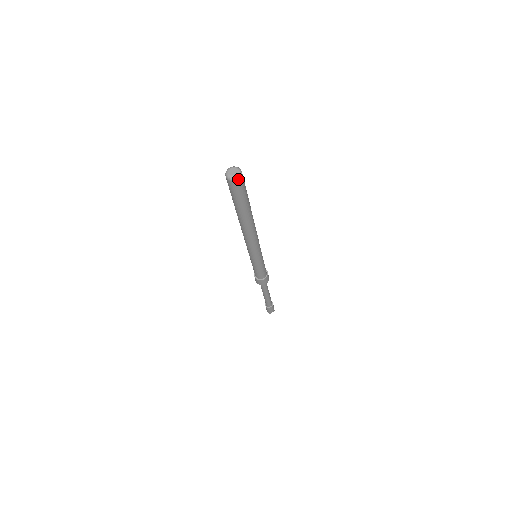
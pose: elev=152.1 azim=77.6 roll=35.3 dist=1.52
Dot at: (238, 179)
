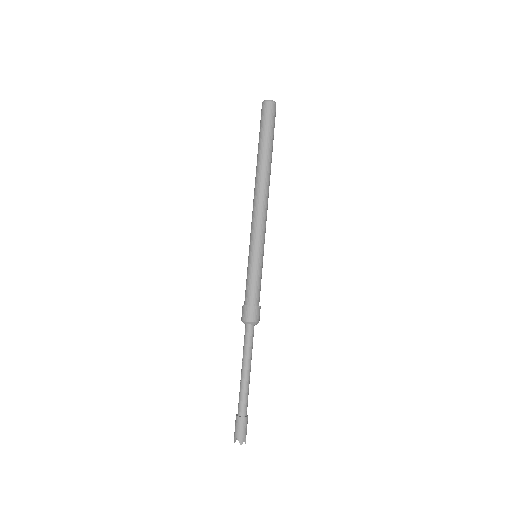
Dot at: (275, 104)
